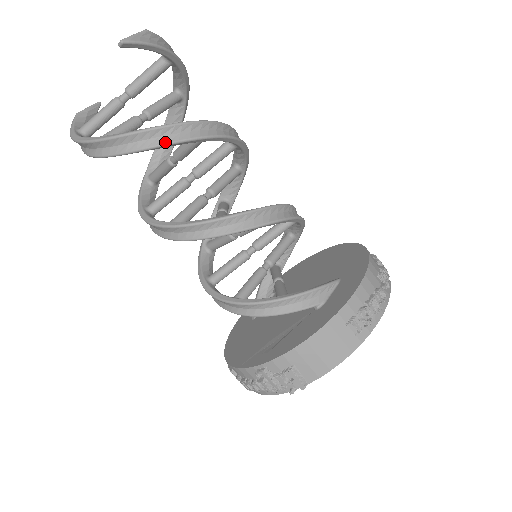
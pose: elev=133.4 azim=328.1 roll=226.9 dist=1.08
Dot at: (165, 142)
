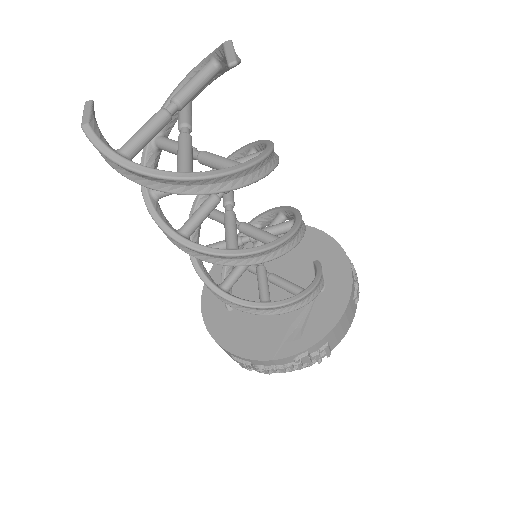
Dot at: (264, 174)
